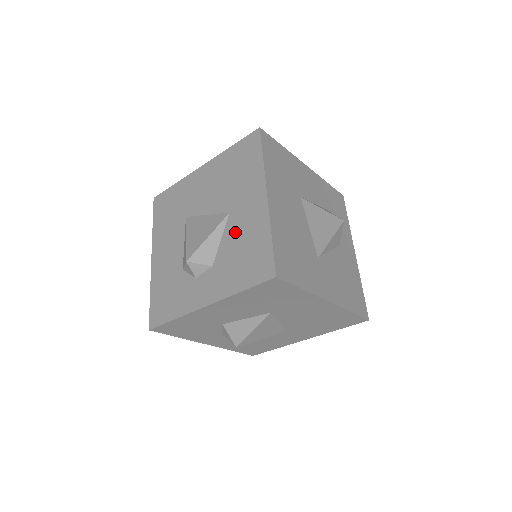
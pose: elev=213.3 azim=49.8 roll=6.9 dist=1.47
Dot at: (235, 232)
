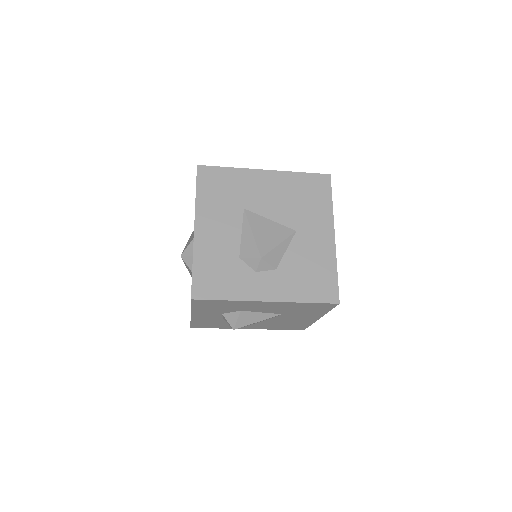
Dot at: (302, 251)
